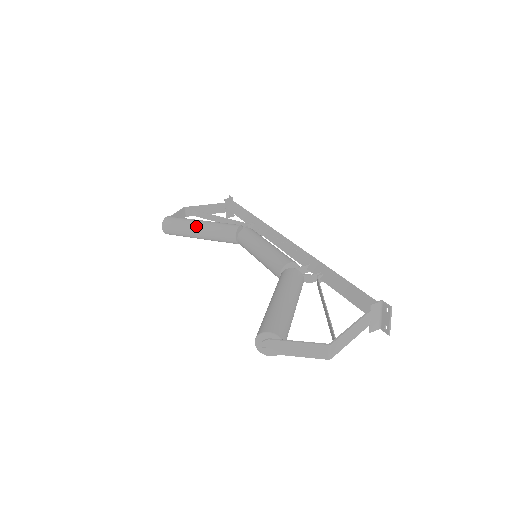
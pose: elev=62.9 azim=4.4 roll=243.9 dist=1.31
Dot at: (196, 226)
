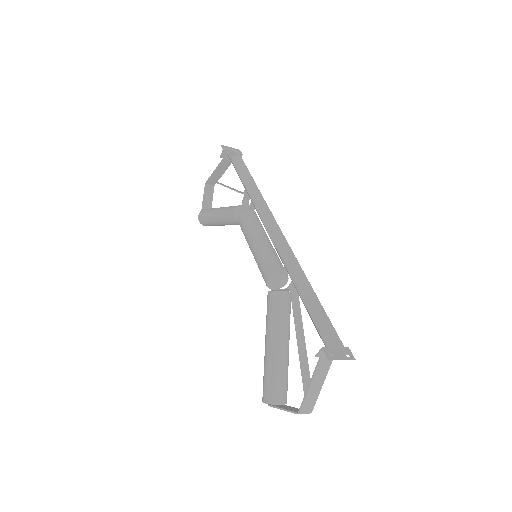
Dot at: (215, 222)
